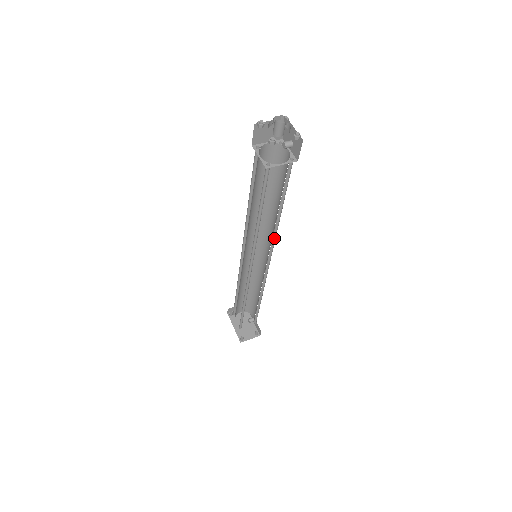
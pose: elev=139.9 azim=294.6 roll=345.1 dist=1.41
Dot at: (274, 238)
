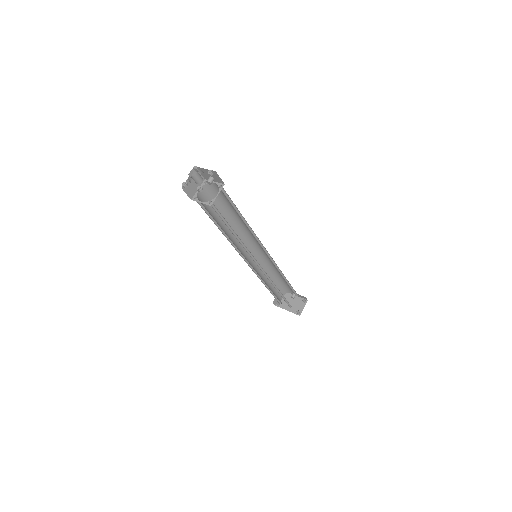
Dot at: (255, 236)
